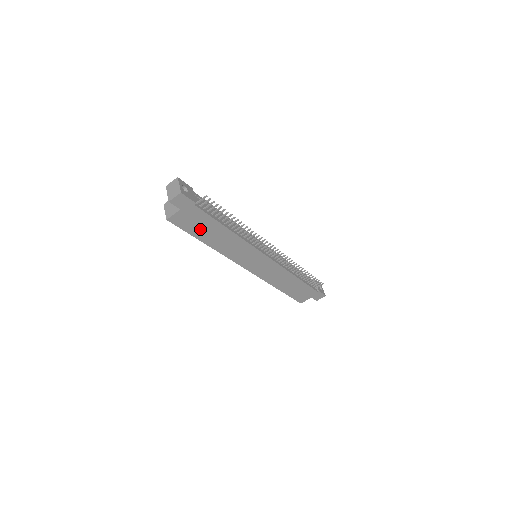
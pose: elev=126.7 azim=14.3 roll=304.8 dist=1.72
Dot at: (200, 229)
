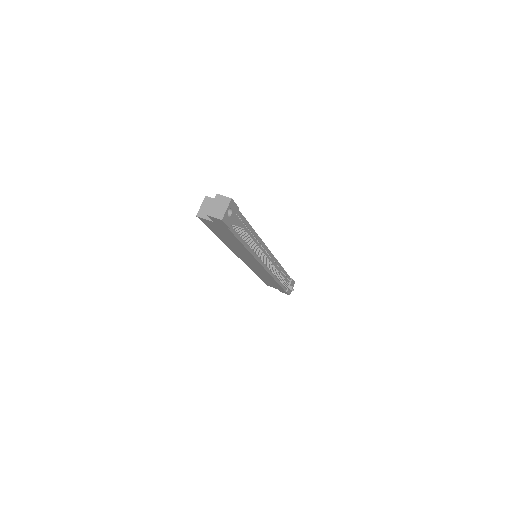
Dot at: (221, 233)
